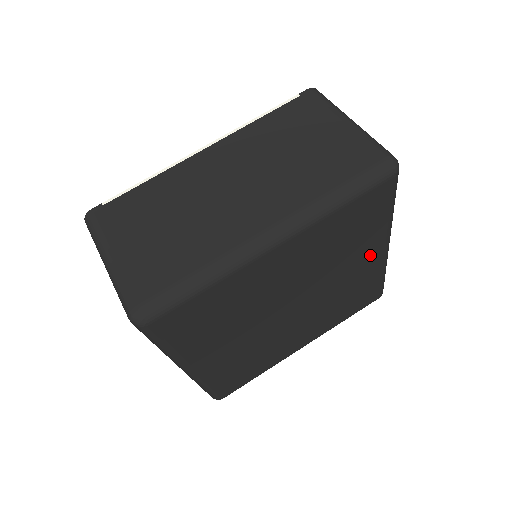
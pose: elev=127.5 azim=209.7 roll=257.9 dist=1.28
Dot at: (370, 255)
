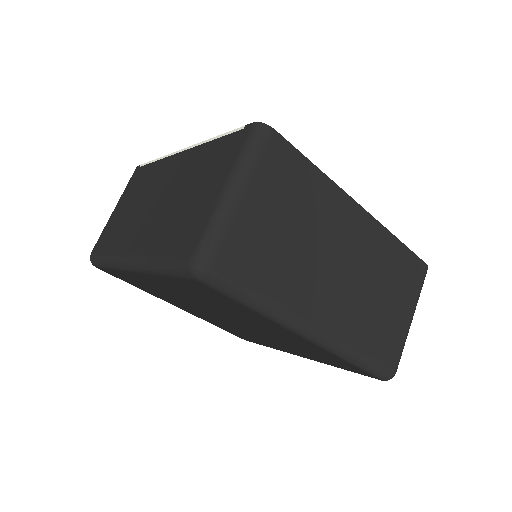
Dot at: (283, 331)
